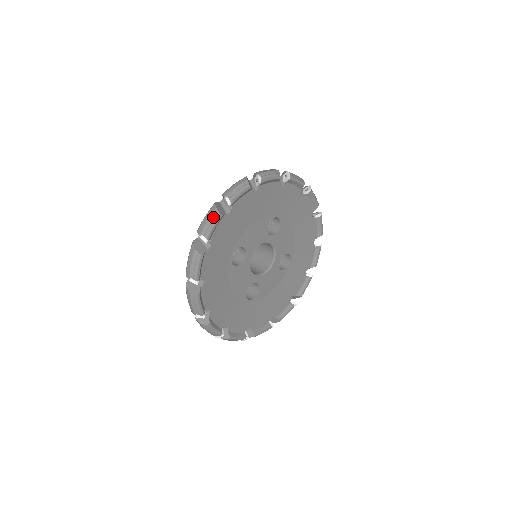
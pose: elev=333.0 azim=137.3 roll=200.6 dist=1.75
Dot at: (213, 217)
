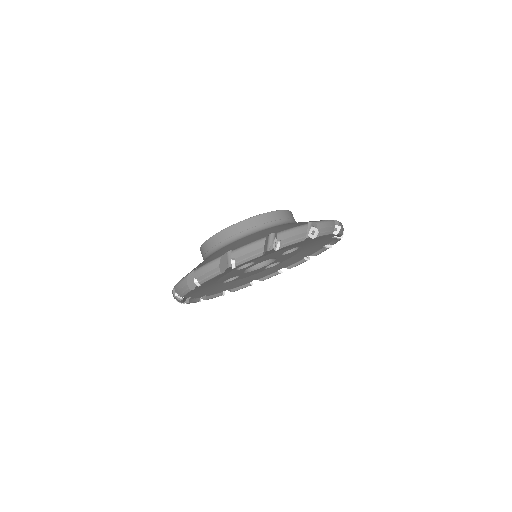
Dot at: (255, 253)
